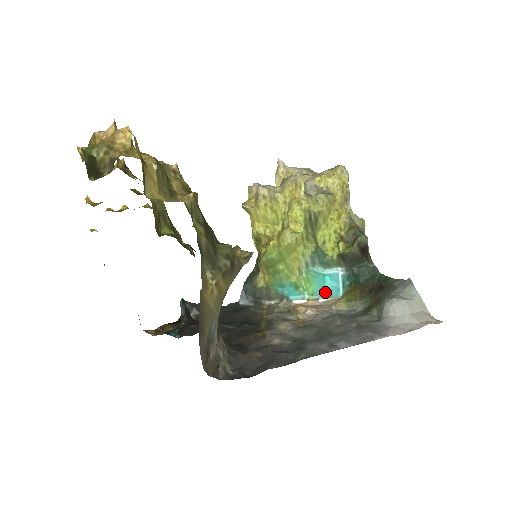
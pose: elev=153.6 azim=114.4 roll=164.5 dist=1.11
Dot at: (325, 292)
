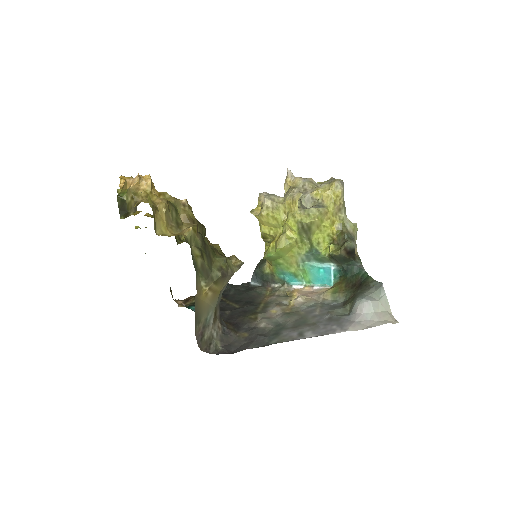
Dot at: (319, 281)
